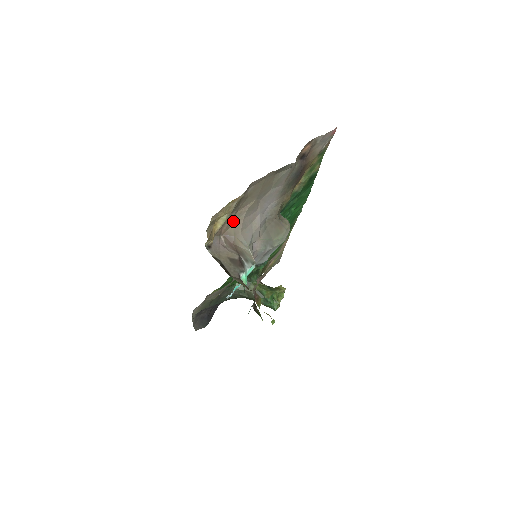
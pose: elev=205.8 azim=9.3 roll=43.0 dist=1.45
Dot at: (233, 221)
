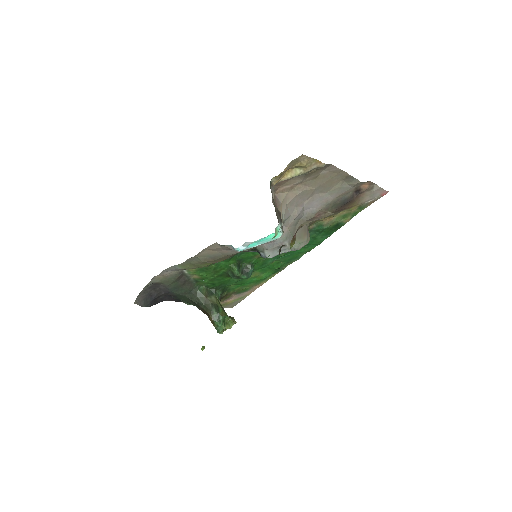
Dot at: (290, 189)
